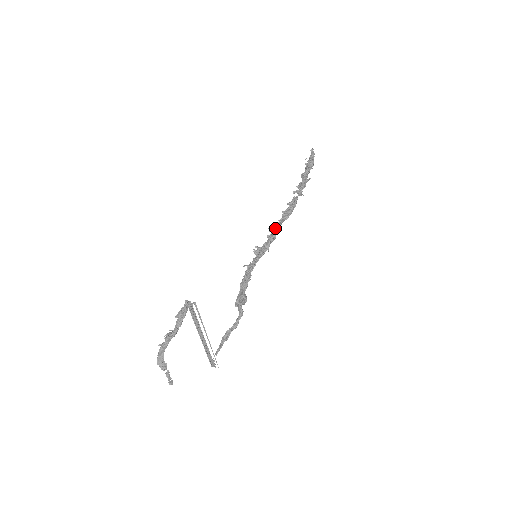
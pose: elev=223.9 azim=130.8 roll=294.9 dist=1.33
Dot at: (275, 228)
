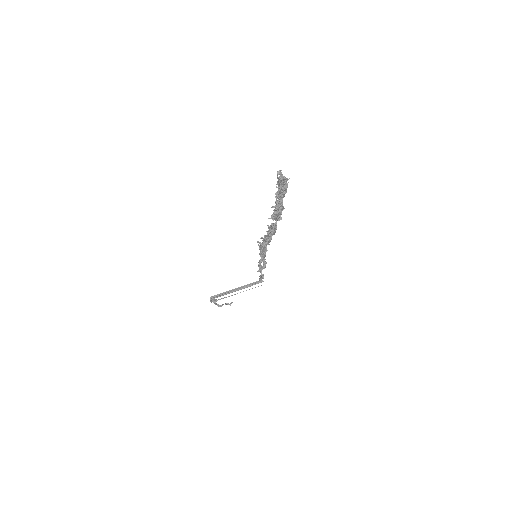
Dot at: (265, 240)
